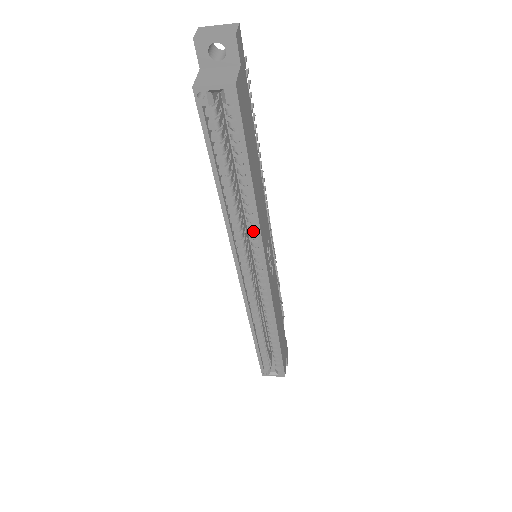
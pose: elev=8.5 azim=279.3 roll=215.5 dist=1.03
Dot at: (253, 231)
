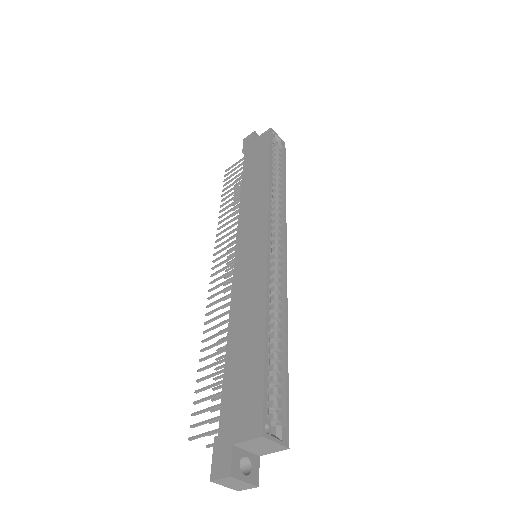
Dot at: (277, 213)
